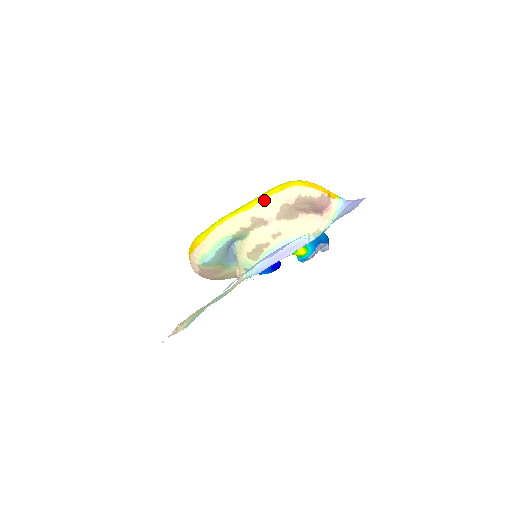
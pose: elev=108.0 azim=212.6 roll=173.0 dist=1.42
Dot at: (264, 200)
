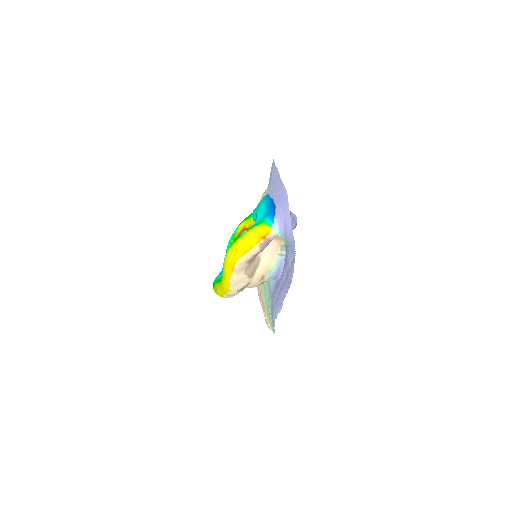
Dot at: (231, 282)
